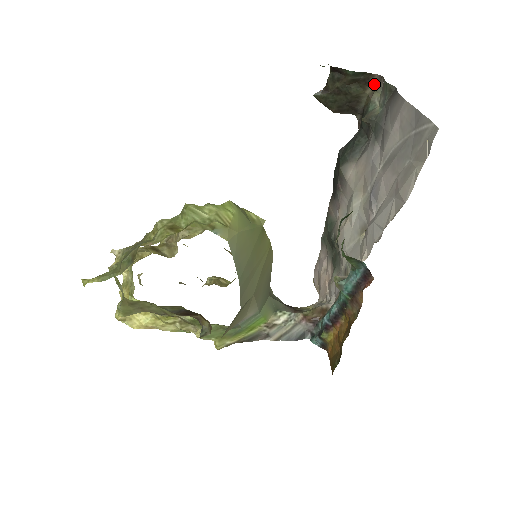
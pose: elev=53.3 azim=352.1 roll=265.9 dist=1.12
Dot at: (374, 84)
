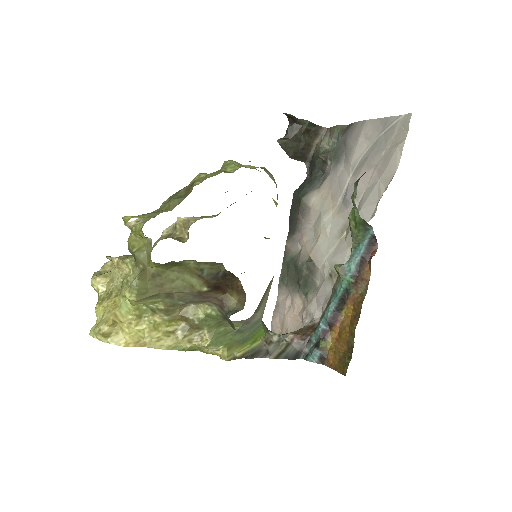
Dot at: (321, 135)
